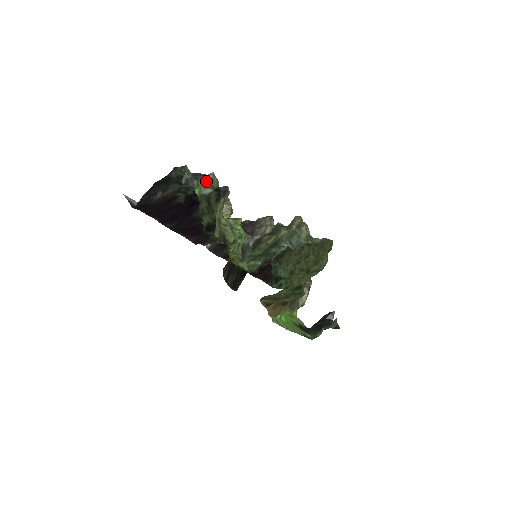
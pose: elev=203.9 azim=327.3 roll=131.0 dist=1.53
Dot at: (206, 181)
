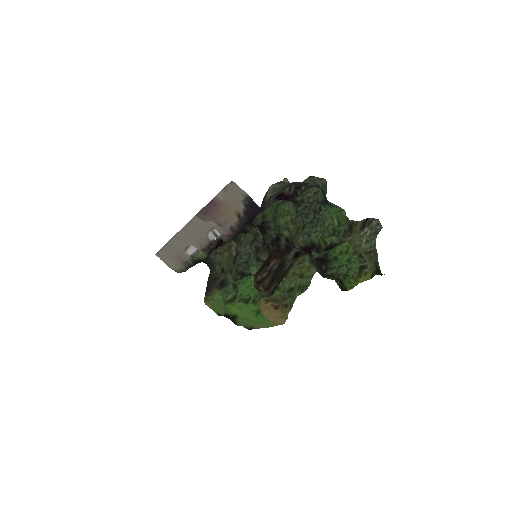
Dot at: (323, 196)
